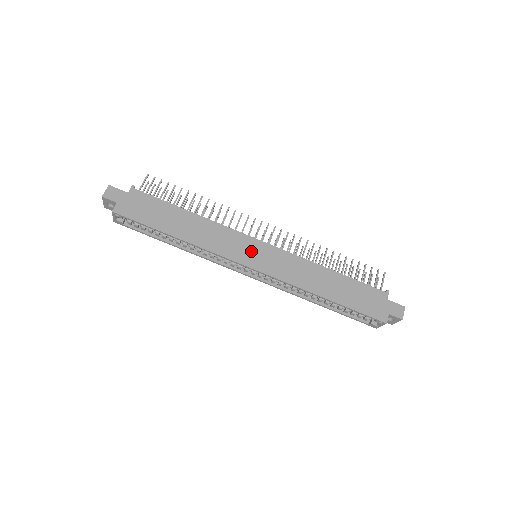
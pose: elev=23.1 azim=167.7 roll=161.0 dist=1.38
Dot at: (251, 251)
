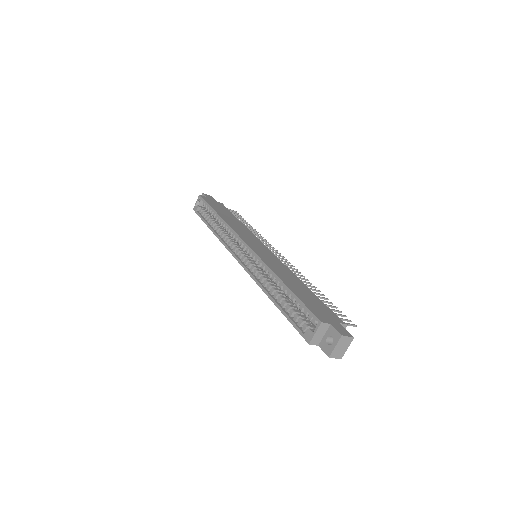
Dot at: (256, 244)
